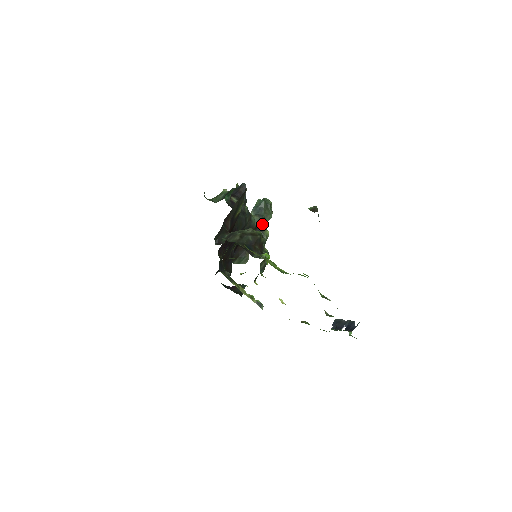
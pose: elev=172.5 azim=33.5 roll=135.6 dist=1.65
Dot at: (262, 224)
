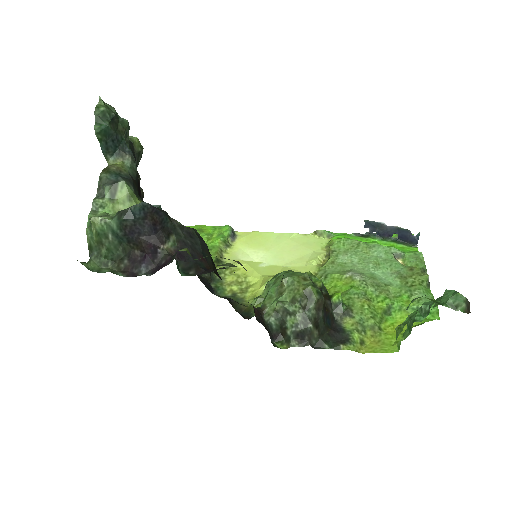
Dot at: (131, 150)
